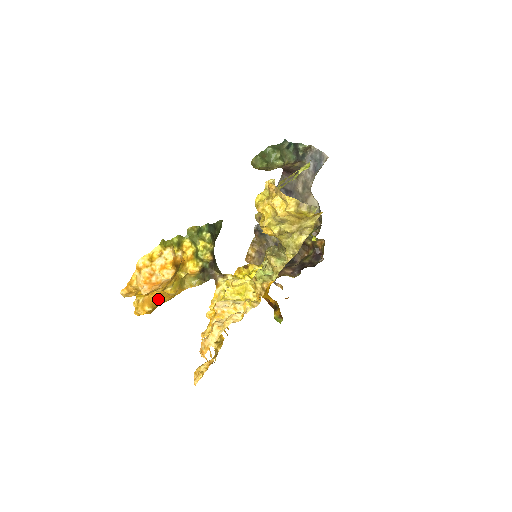
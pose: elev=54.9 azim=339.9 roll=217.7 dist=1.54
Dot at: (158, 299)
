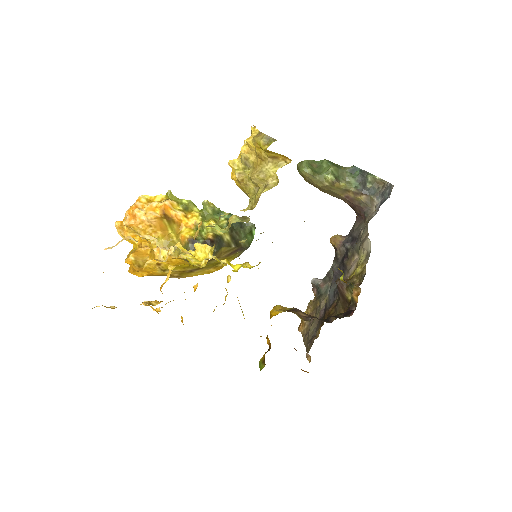
Dot at: (147, 257)
